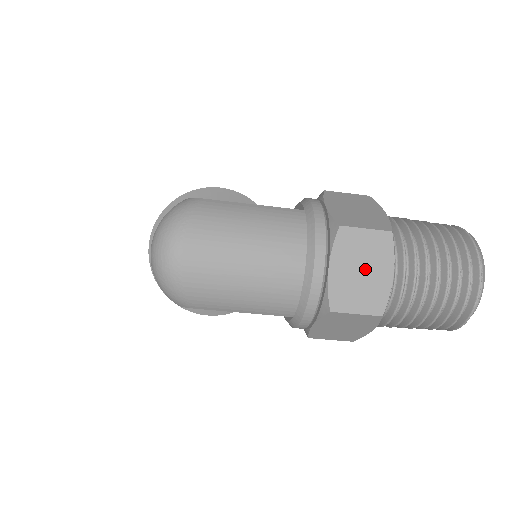
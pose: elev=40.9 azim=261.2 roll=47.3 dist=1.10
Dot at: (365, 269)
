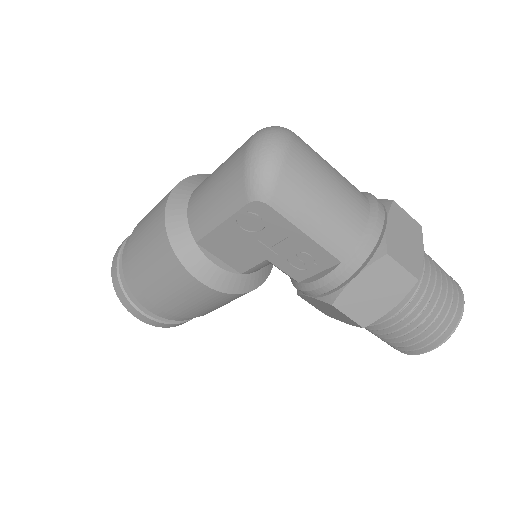
Dot at: (408, 239)
